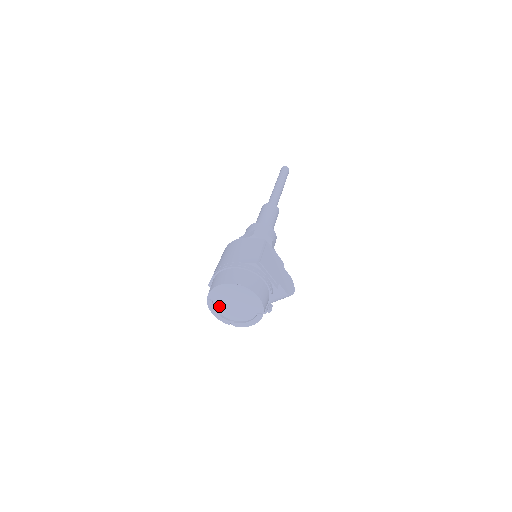
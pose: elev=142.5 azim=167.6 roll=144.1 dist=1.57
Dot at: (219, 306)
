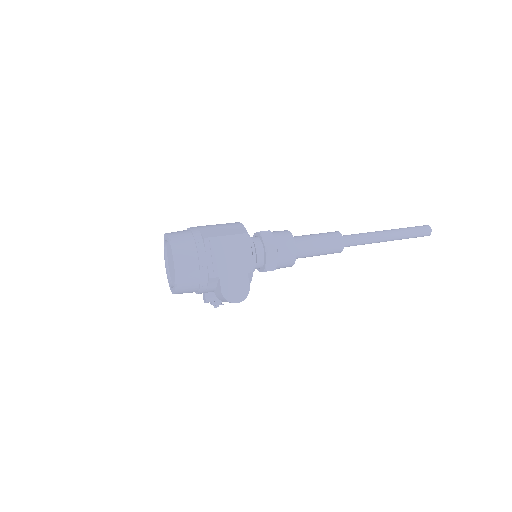
Dot at: occluded
